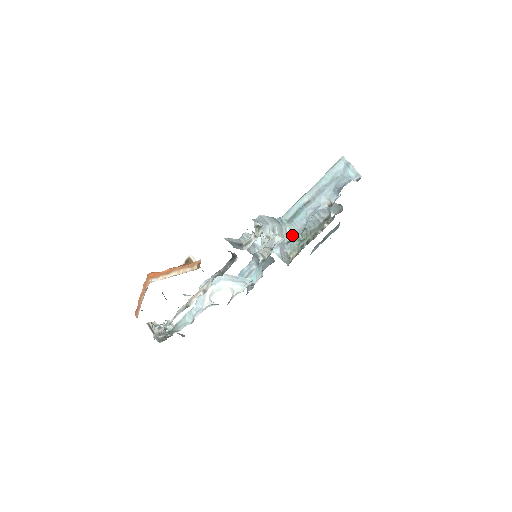
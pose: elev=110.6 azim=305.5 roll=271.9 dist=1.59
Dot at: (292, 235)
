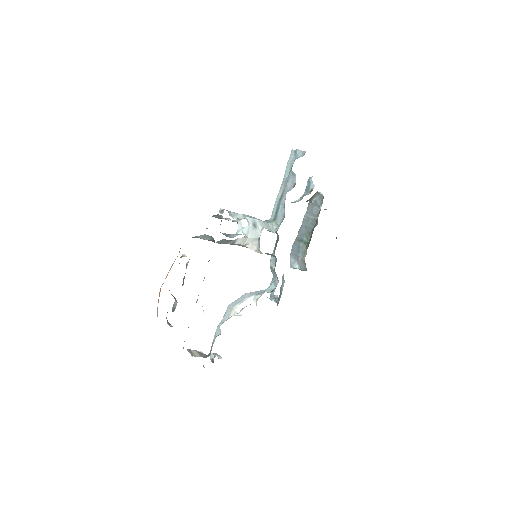
Dot at: (278, 226)
